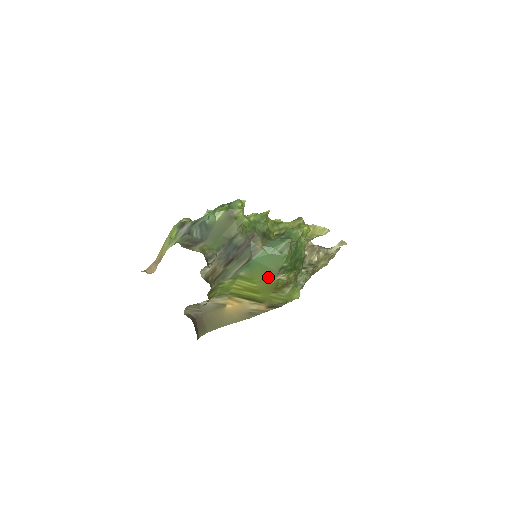
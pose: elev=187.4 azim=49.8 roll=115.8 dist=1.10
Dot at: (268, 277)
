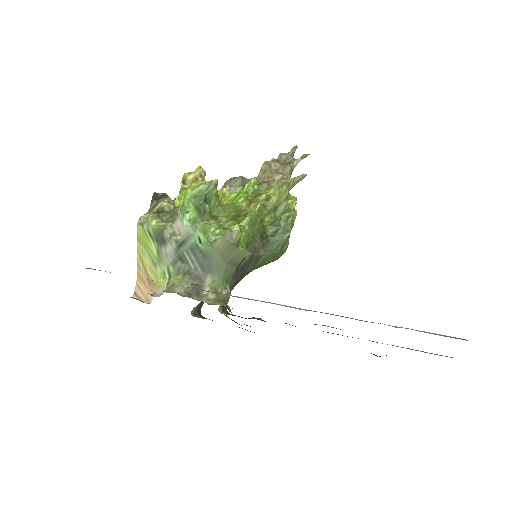
Dot at: occluded
